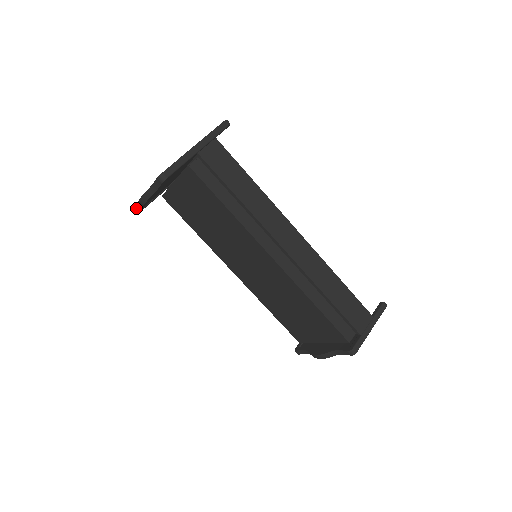
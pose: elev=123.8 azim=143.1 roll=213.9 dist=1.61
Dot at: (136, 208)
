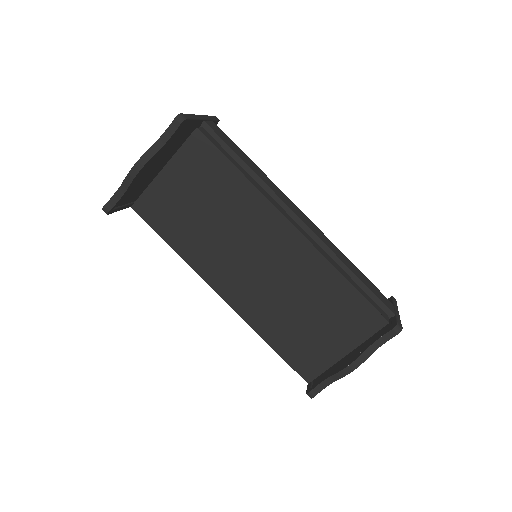
Dot at: (109, 202)
